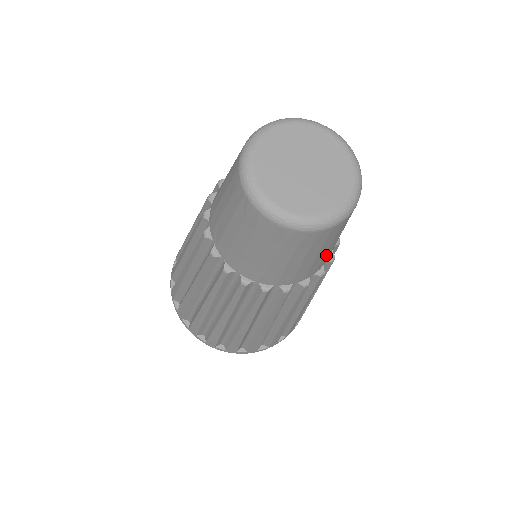
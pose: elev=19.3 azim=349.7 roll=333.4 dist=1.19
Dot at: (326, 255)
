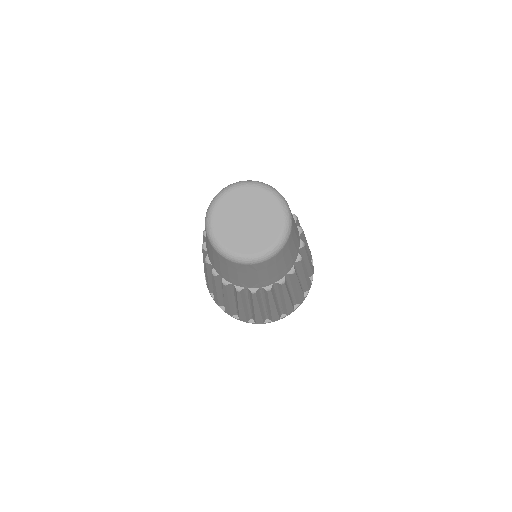
Dot at: occluded
